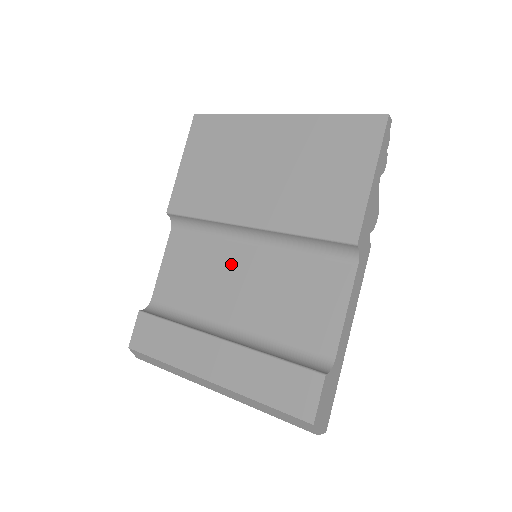
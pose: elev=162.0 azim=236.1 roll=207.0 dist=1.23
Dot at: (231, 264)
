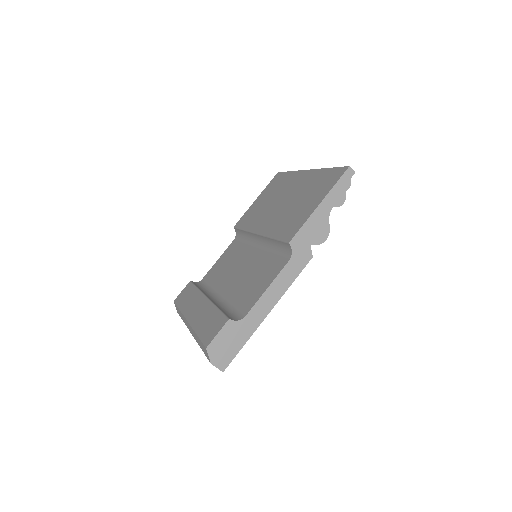
Dot at: (242, 259)
